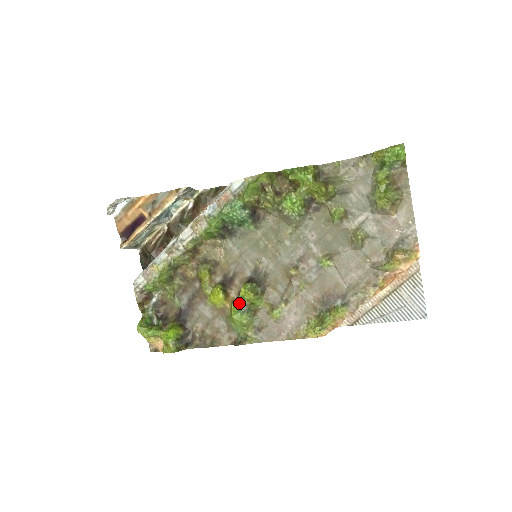
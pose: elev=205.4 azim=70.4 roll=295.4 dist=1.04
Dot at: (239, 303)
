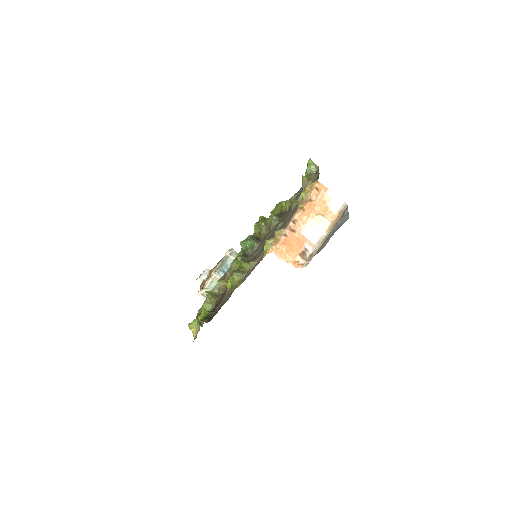
Dot at: occluded
